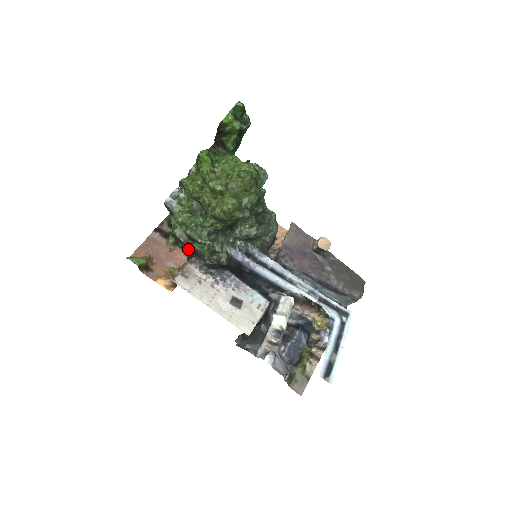
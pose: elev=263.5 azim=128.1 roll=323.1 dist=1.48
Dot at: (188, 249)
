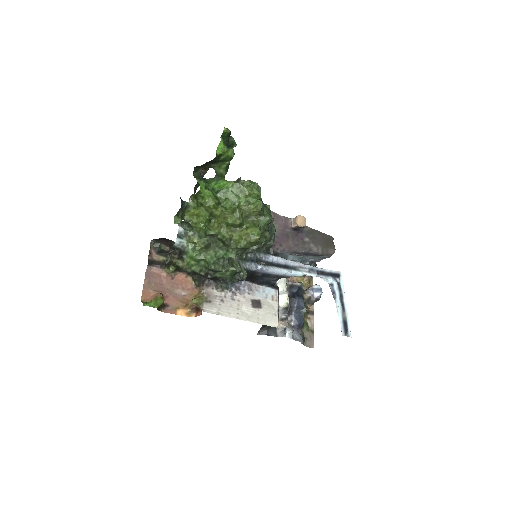
Dot at: occluded
